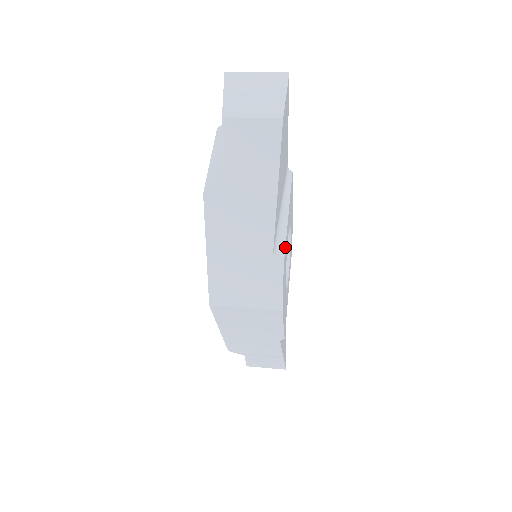
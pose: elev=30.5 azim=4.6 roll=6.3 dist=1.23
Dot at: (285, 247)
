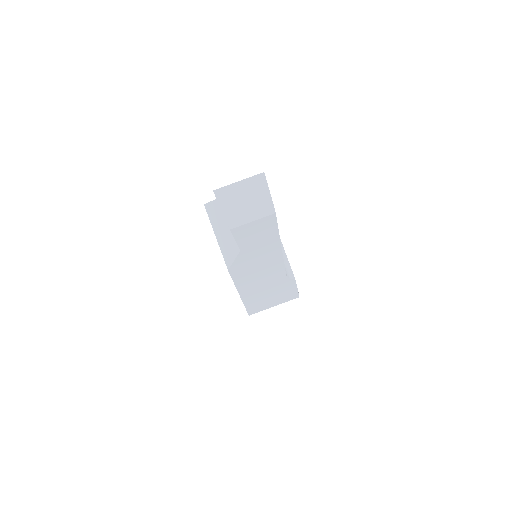
Dot at: (289, 263)
